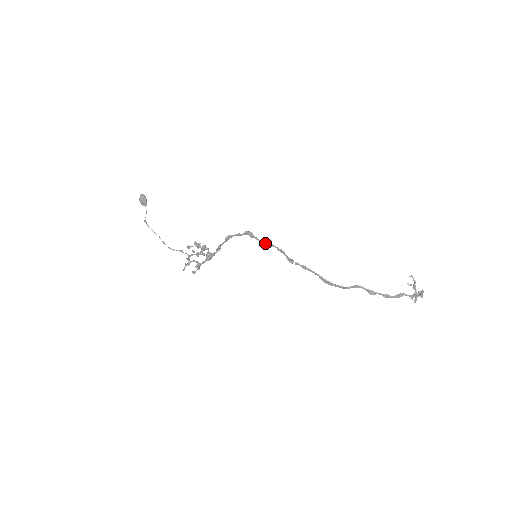
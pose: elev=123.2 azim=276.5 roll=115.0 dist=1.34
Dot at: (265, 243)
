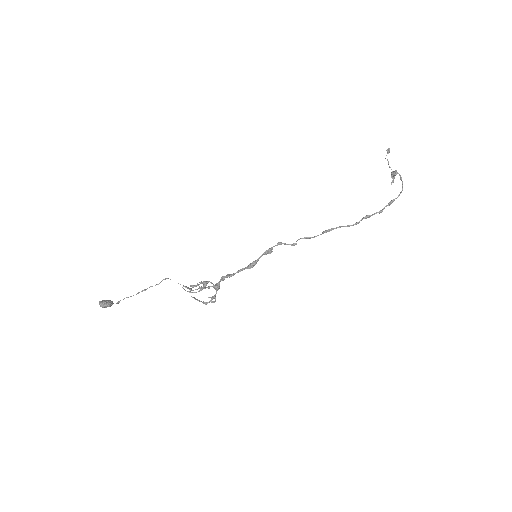
Dot at: occluded
